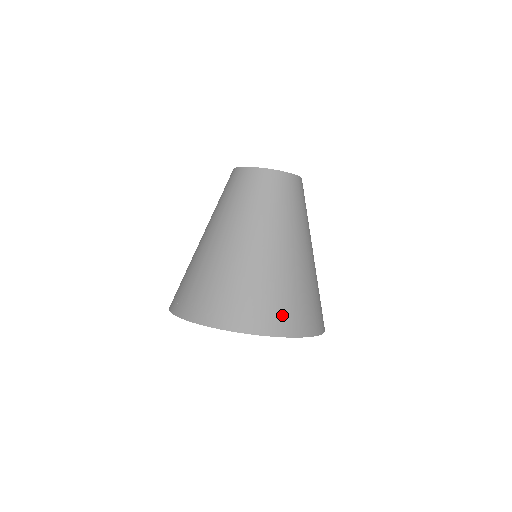
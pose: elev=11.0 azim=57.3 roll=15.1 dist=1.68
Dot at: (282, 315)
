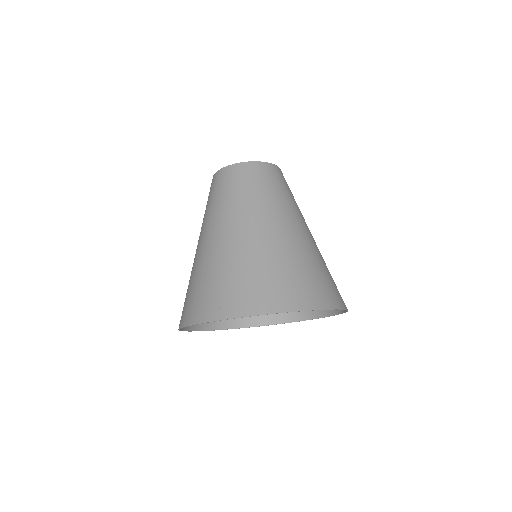
Dot at: (331, 289)
